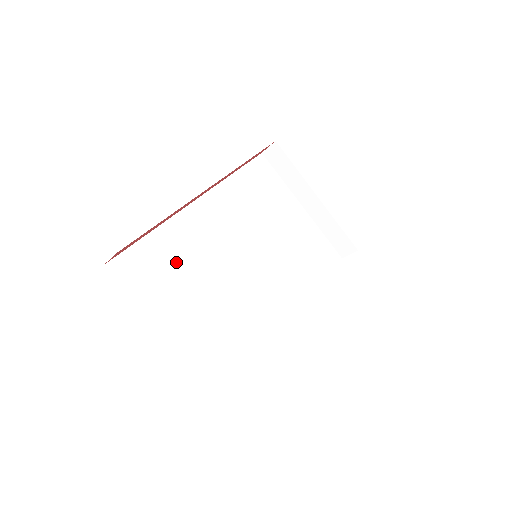
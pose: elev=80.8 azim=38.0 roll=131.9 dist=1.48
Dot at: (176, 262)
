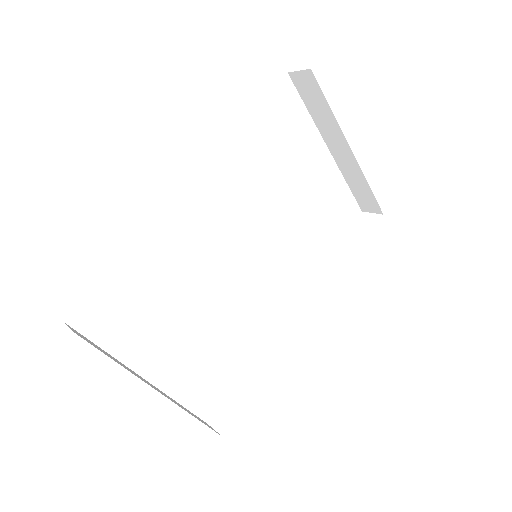
Dot at: (154, 286)
